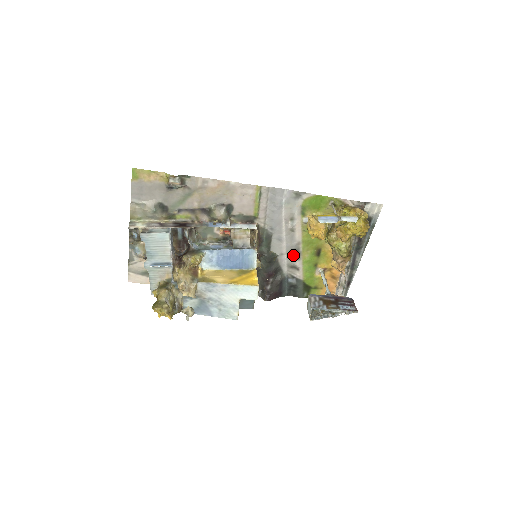
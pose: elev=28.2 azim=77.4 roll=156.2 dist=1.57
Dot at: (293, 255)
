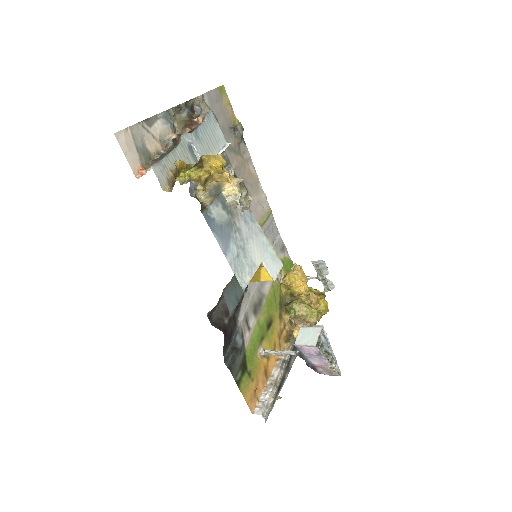
Dot at: (254, 305)
